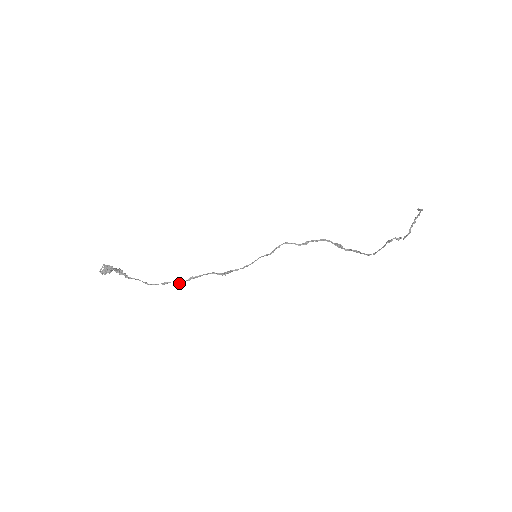
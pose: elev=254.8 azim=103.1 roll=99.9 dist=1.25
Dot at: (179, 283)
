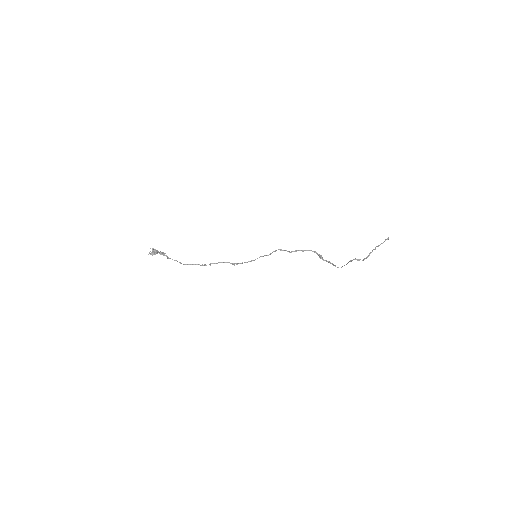
Dot at: occluded
